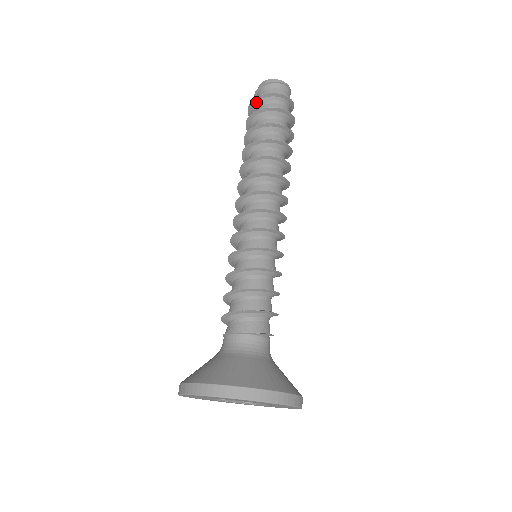
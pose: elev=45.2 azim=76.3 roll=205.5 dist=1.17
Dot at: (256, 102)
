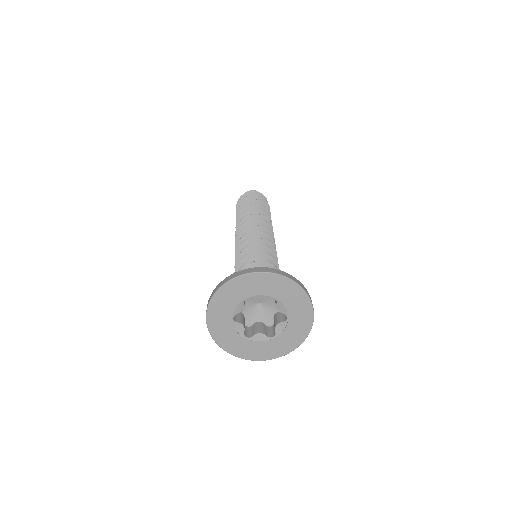
Dot at: (252, 194)
